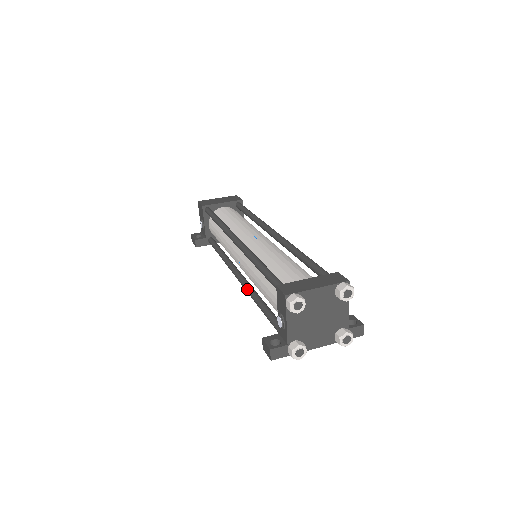
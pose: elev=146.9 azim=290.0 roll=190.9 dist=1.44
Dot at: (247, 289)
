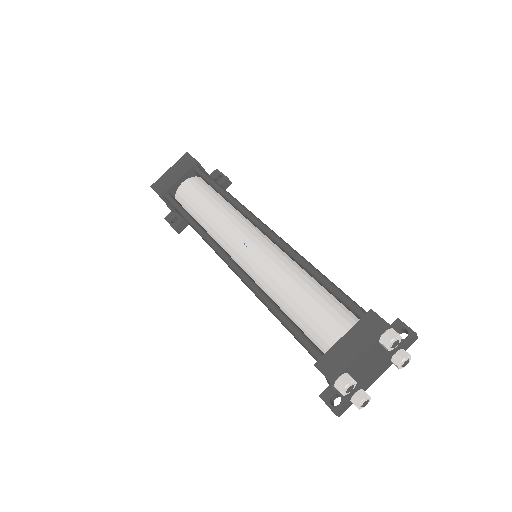
Dot at: occluded
